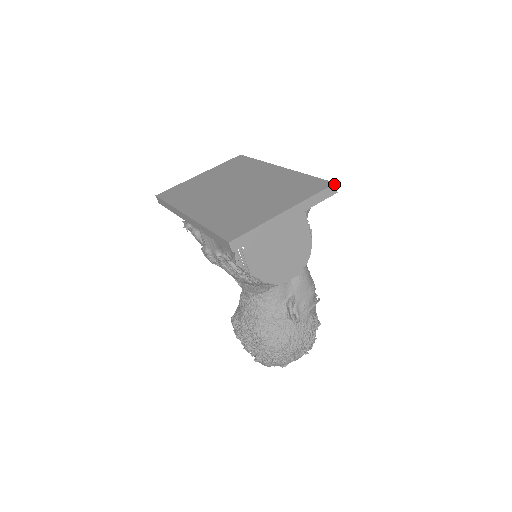
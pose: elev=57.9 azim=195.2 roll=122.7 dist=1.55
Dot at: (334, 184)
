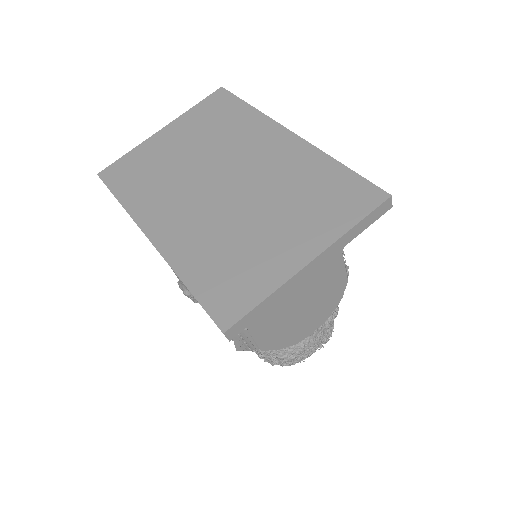
Dot at: (389, 198)
